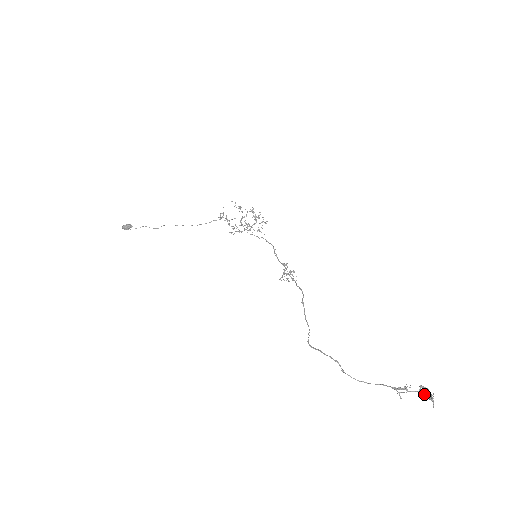
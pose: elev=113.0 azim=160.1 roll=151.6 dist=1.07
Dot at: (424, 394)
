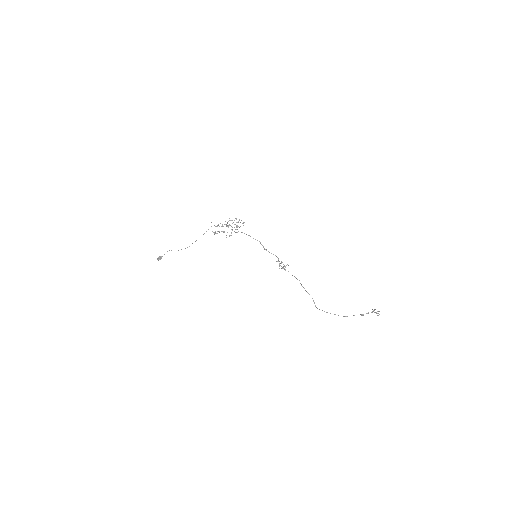
Dot at: (375, 312)
